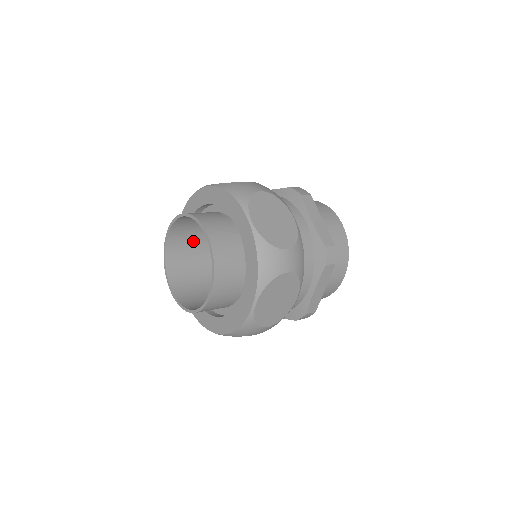
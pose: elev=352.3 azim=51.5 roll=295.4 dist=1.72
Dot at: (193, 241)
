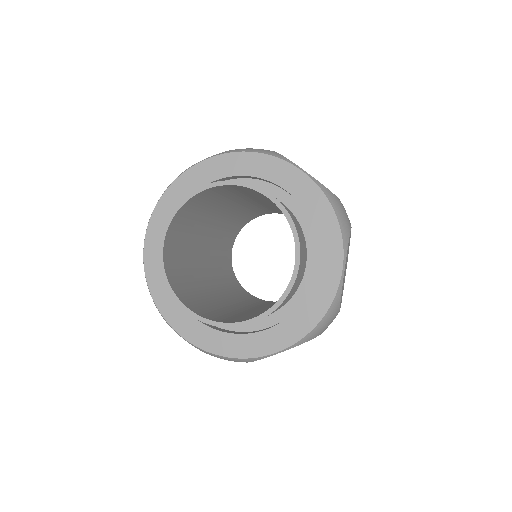
Dot at: (181, 251)
